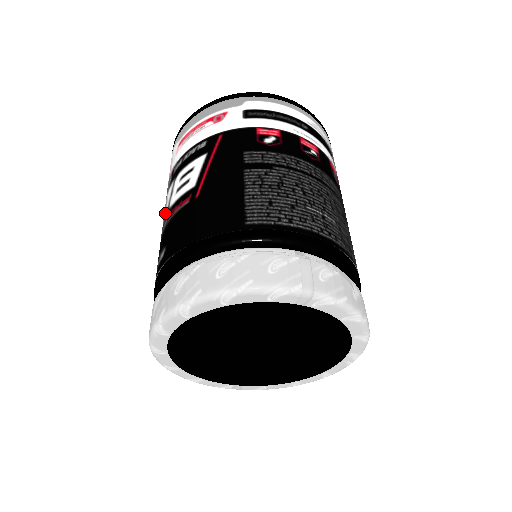
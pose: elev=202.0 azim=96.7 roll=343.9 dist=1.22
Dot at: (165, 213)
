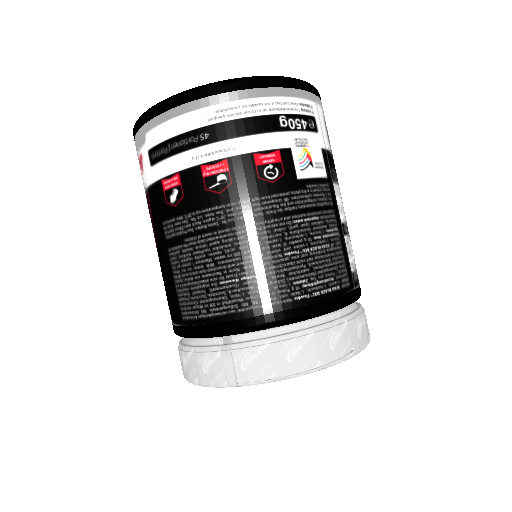
Dot at: occluded
